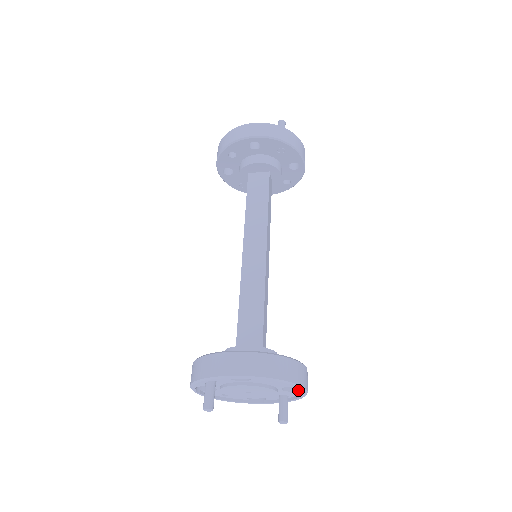
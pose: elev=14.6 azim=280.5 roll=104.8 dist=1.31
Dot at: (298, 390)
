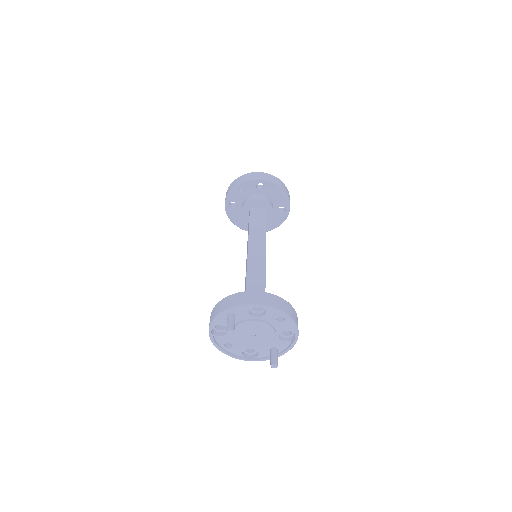
Dot at: (289, 340)
